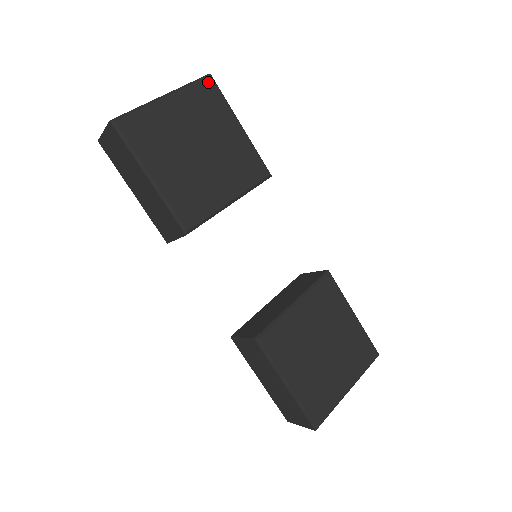
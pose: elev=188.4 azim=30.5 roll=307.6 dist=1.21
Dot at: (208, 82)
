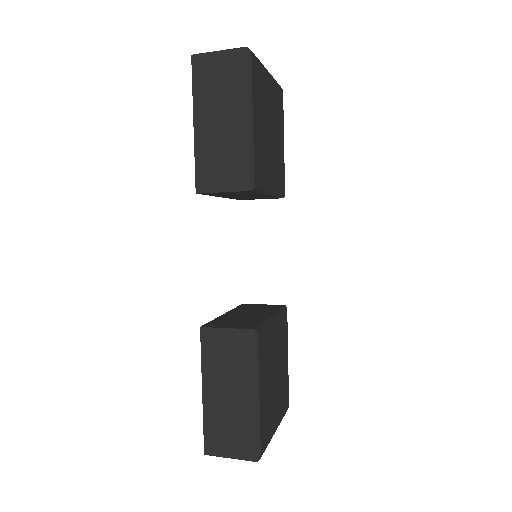
Dot at: (281, 92)
